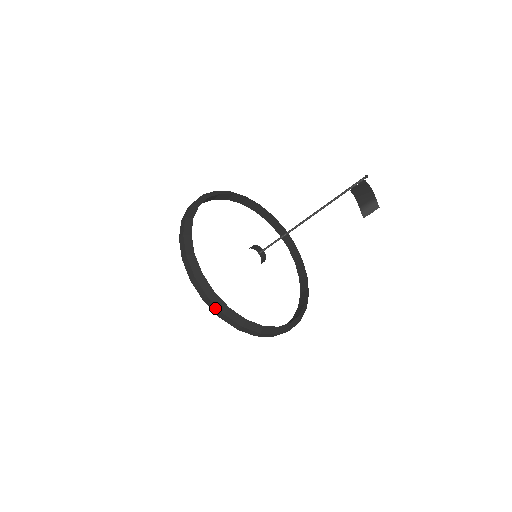
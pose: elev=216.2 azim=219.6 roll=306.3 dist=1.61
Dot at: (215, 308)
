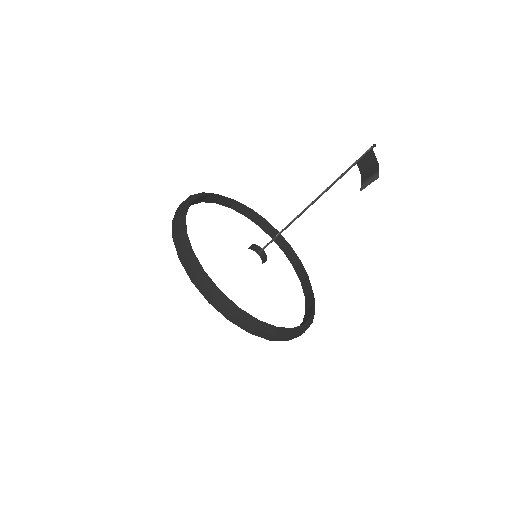
Dot at: (175, 227)
